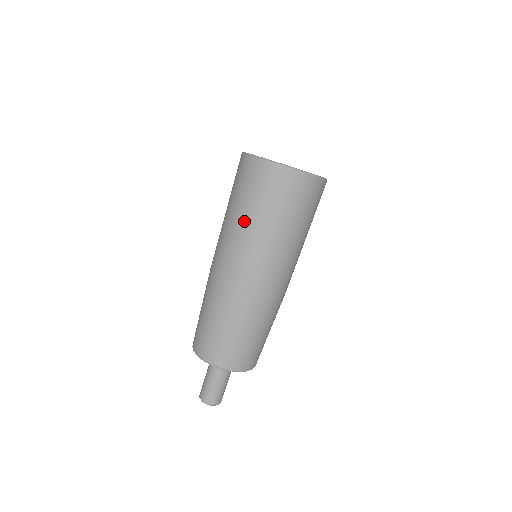
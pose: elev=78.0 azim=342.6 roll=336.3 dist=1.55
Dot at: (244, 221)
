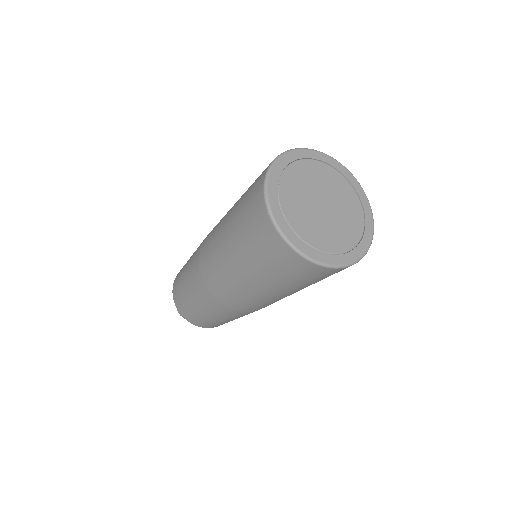
Dot at: (237, 262)
